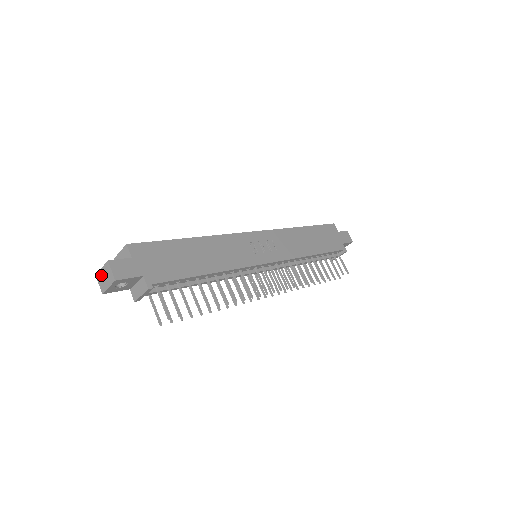
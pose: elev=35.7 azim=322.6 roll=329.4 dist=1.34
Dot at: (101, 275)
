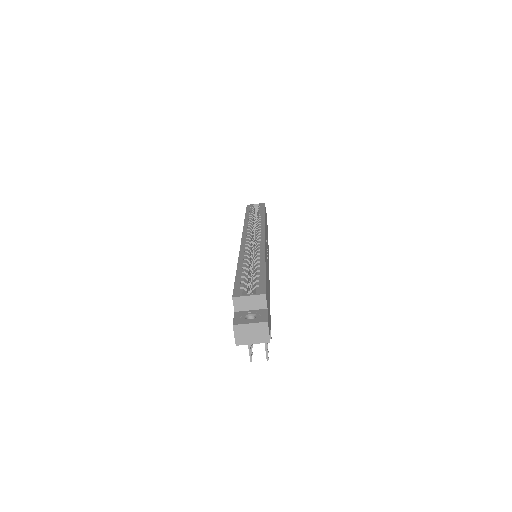
Dot at: (245, 329)
